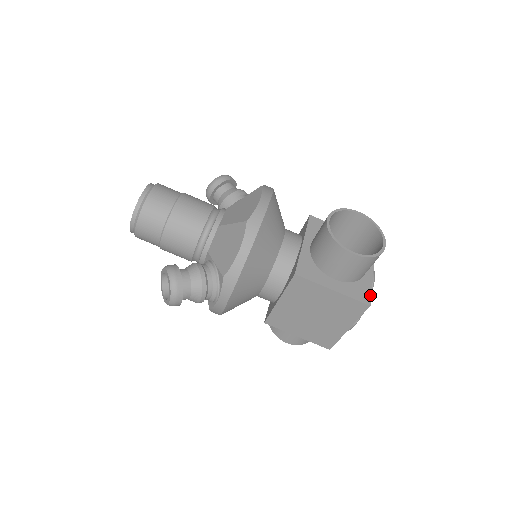
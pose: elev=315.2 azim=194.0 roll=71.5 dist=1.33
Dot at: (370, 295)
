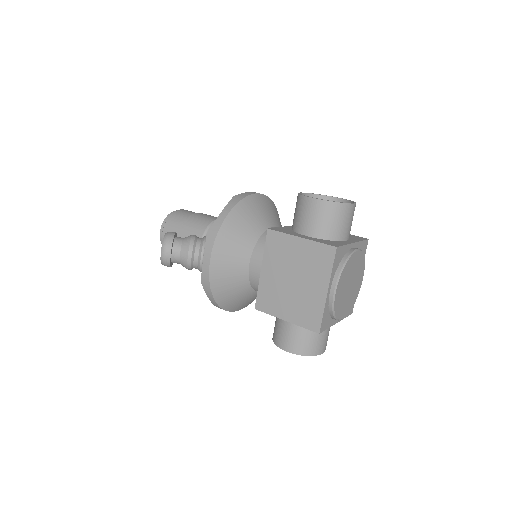
Dot at: (341, 245)
